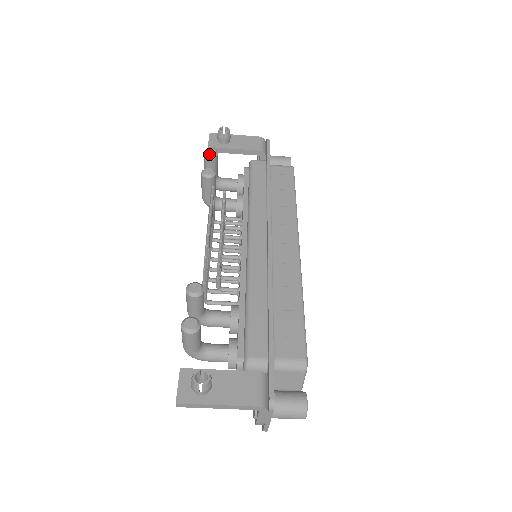
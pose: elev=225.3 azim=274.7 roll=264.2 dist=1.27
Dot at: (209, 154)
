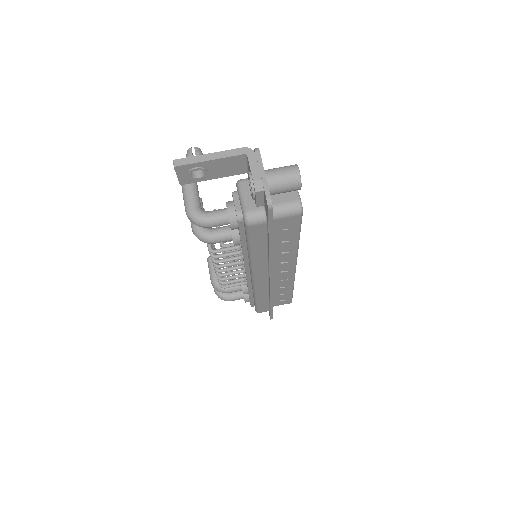
Dot at: occluded
